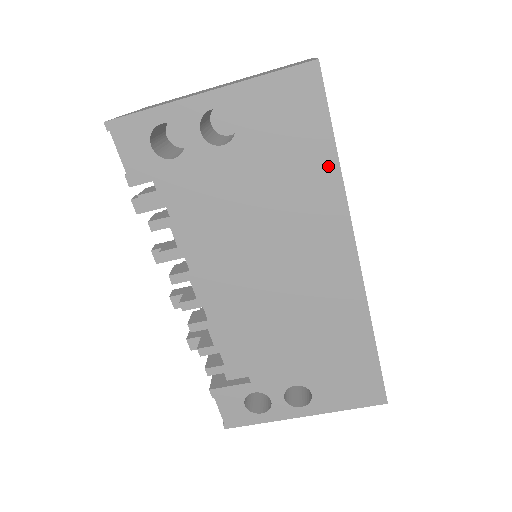
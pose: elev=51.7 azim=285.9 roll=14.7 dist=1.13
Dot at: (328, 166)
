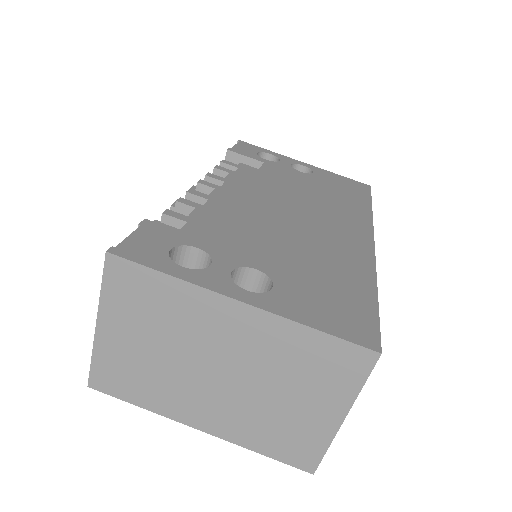
Dot at: (364, 205)
